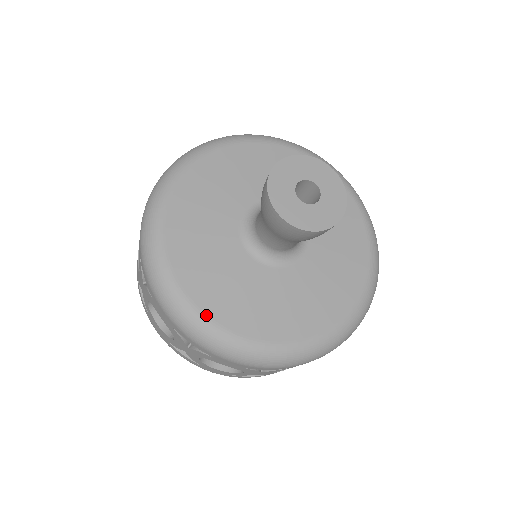
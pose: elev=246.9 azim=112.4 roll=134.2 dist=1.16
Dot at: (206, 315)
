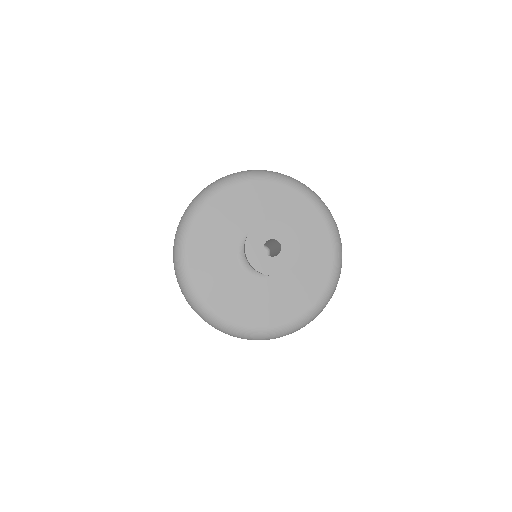
Dot at: (196, 288)
